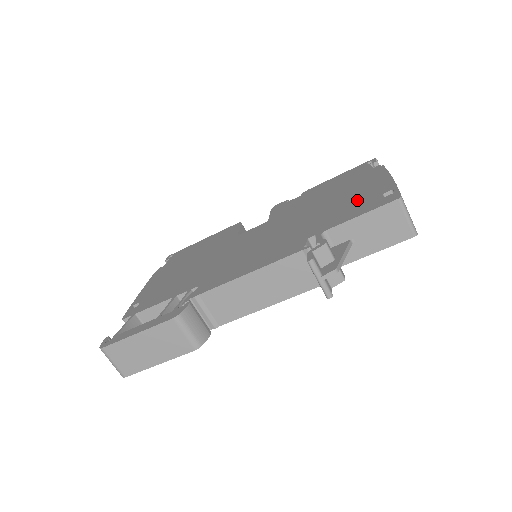
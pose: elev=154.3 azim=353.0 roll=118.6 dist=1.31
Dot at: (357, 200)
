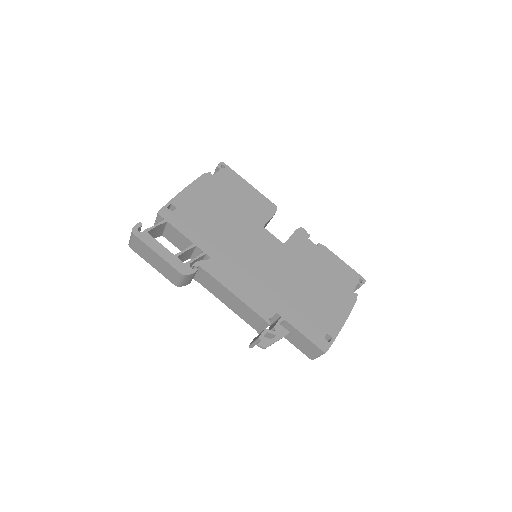
Dot at: (318, 317)
